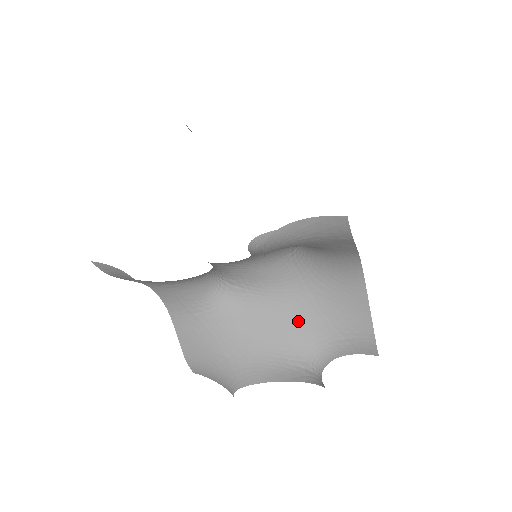
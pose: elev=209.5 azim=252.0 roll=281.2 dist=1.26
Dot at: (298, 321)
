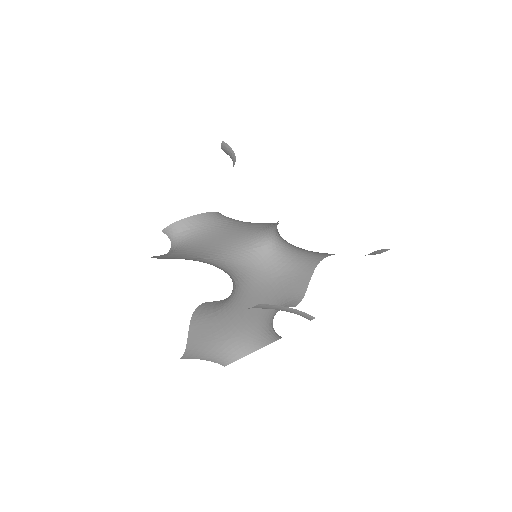
Dot at: (269, 298)
